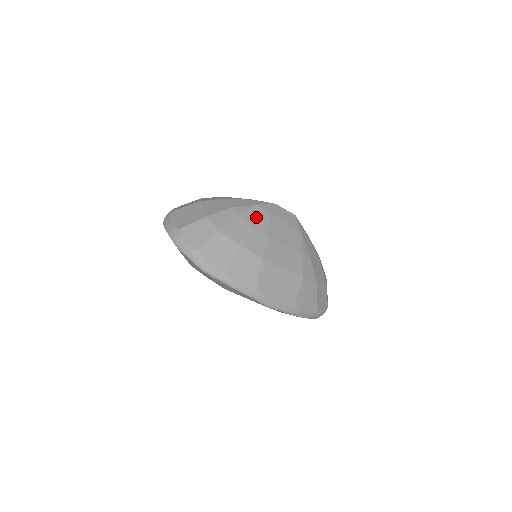
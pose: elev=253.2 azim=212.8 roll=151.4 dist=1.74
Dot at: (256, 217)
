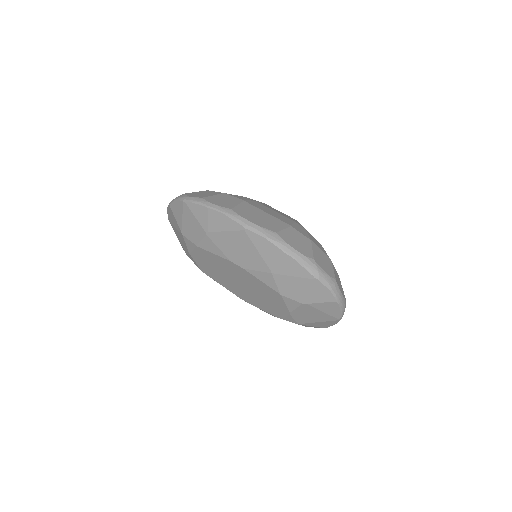
Dot at: occluded
